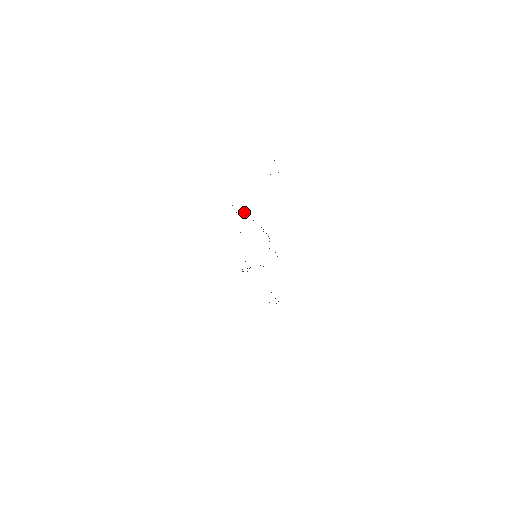
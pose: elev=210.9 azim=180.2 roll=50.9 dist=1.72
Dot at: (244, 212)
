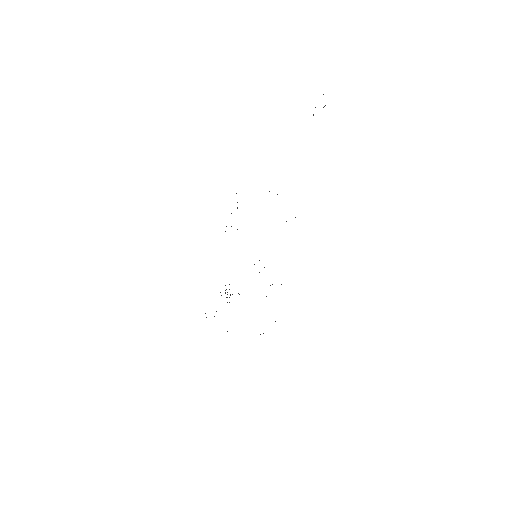
Dot at: occluded
